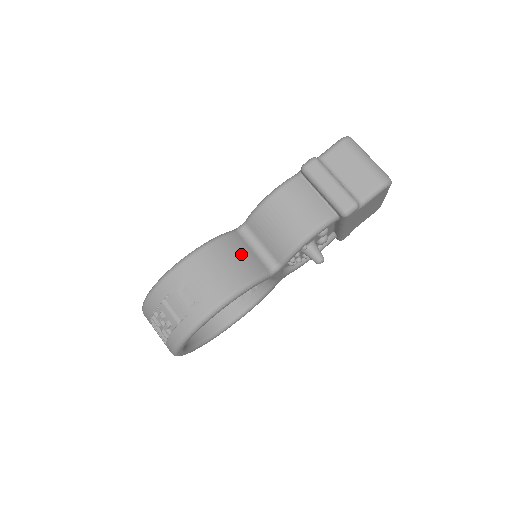
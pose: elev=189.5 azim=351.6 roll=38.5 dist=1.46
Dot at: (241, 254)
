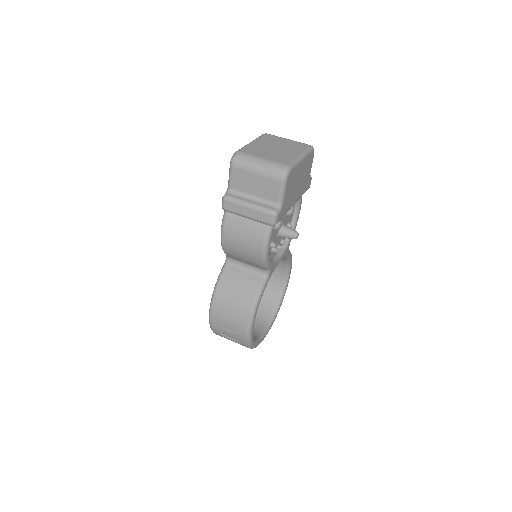
Dot at: (238, 283)
